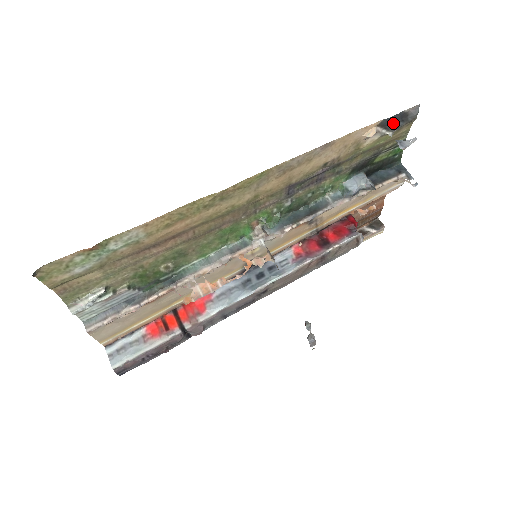
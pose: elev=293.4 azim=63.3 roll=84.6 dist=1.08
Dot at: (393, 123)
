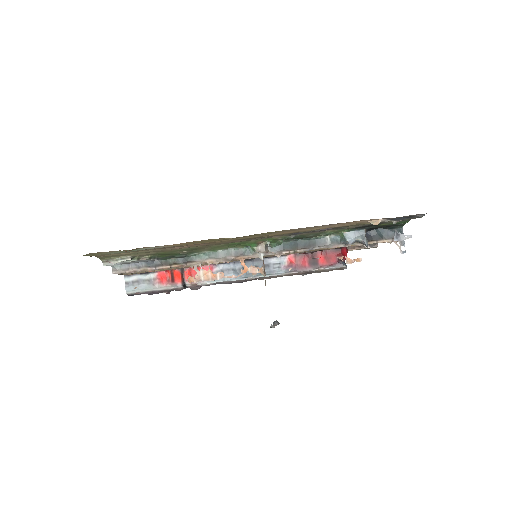
Dot at: (399, 218)
